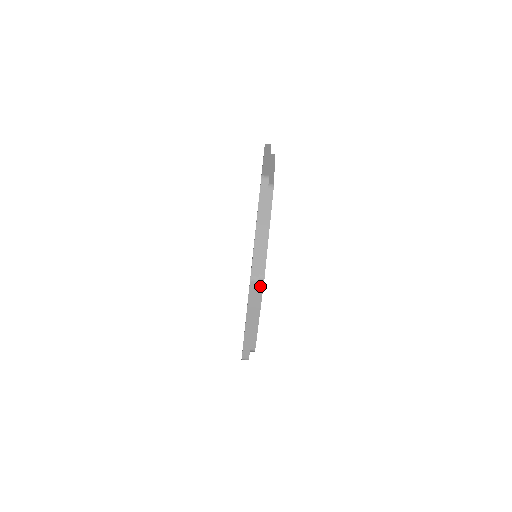
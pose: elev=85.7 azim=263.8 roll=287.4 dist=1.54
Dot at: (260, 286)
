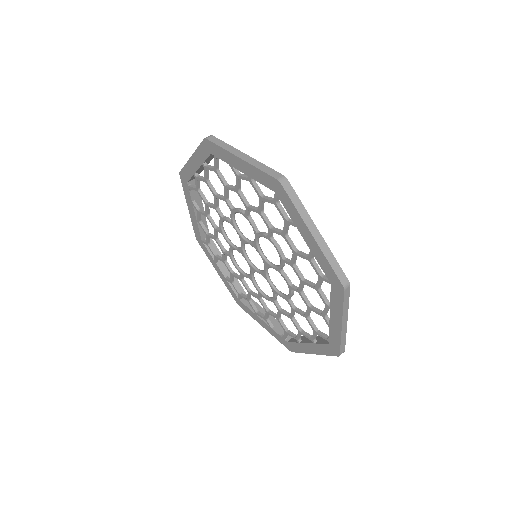
Dot at: occluded
